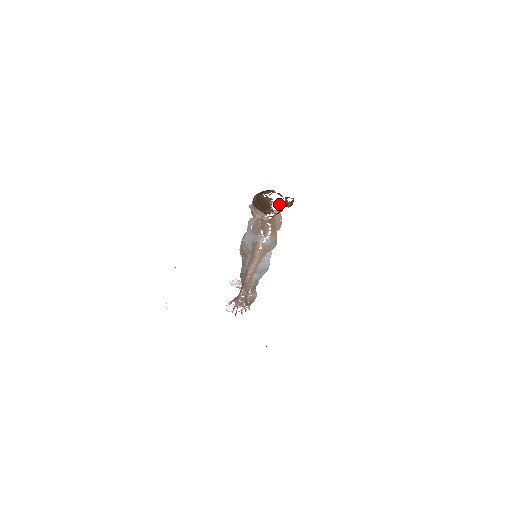
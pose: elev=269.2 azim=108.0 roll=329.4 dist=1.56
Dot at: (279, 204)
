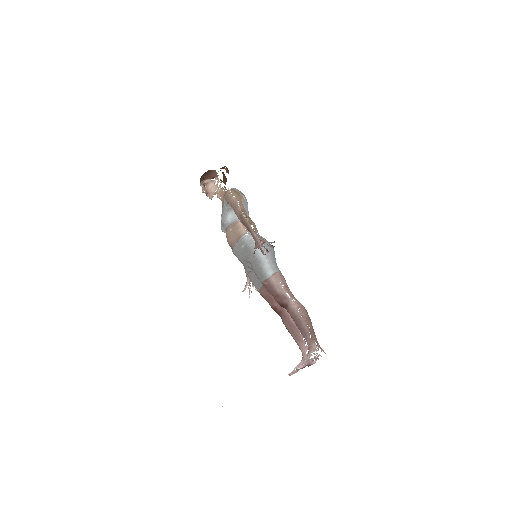
Dot at: occluded
